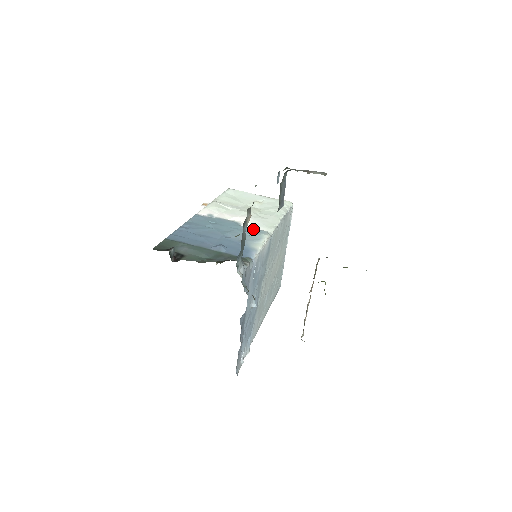
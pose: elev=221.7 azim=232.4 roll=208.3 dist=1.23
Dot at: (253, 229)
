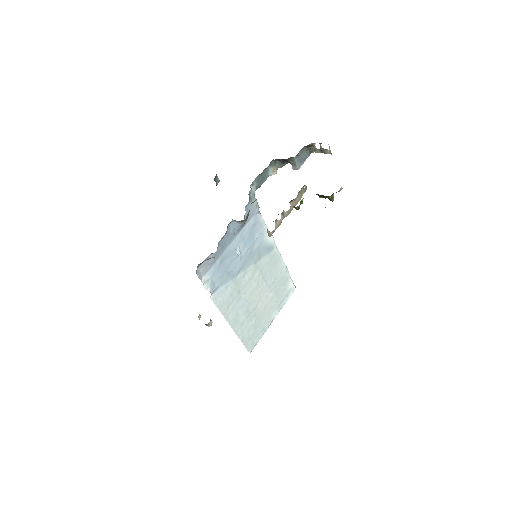
Dot at: occluded
